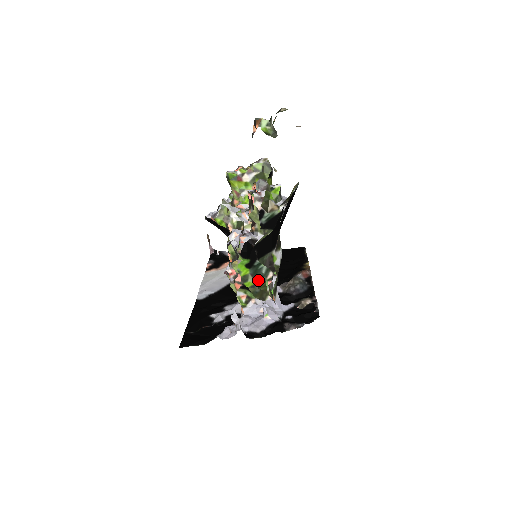
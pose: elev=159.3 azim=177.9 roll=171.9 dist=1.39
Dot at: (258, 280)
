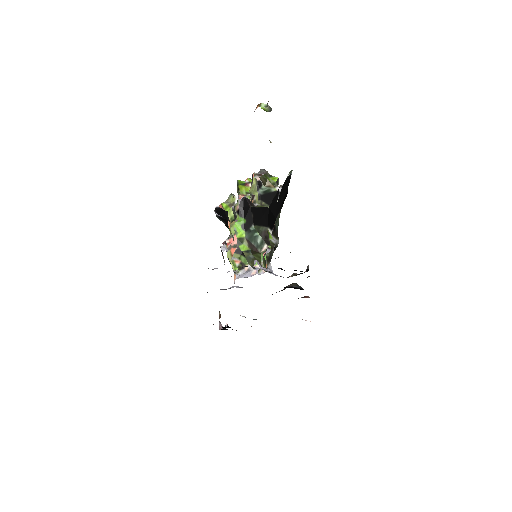
Dot at: (253, 248)
